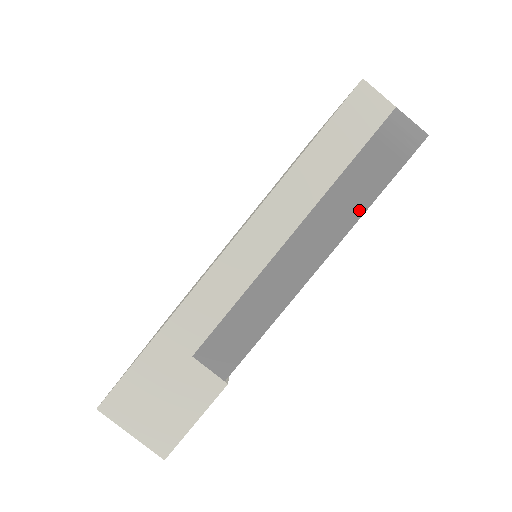
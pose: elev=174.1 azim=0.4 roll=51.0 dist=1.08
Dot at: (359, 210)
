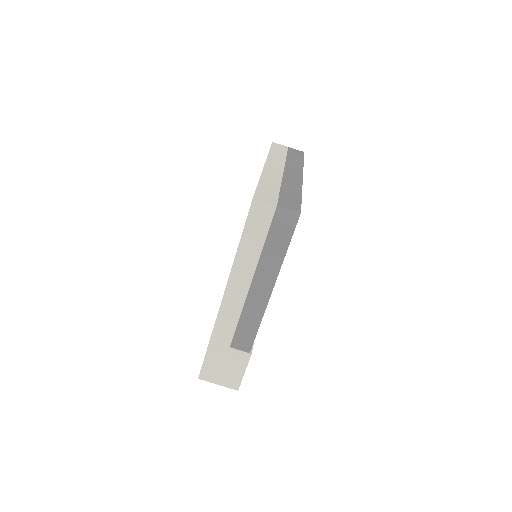
Dot at: (280, 261)
